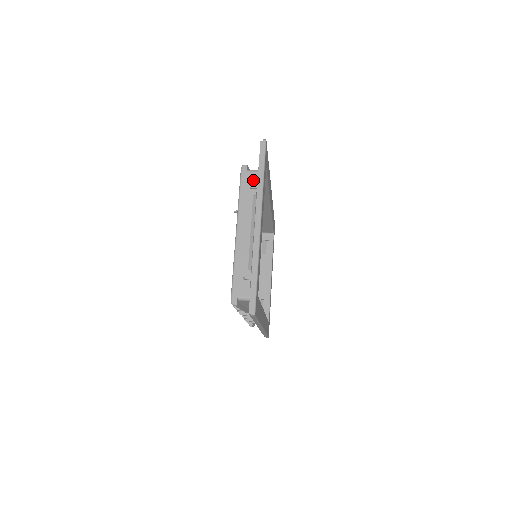
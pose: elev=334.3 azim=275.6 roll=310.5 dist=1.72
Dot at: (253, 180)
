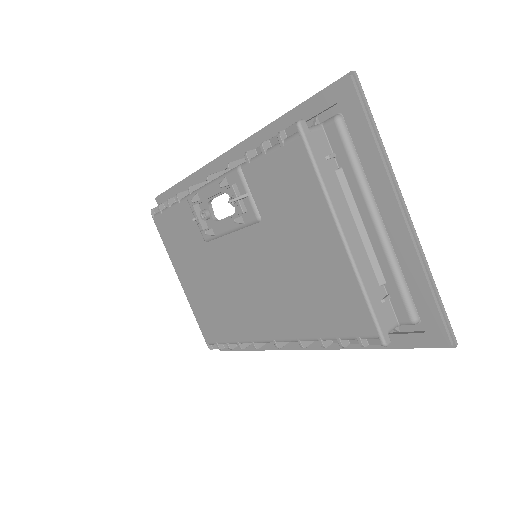
Dot at: (324, 144)
